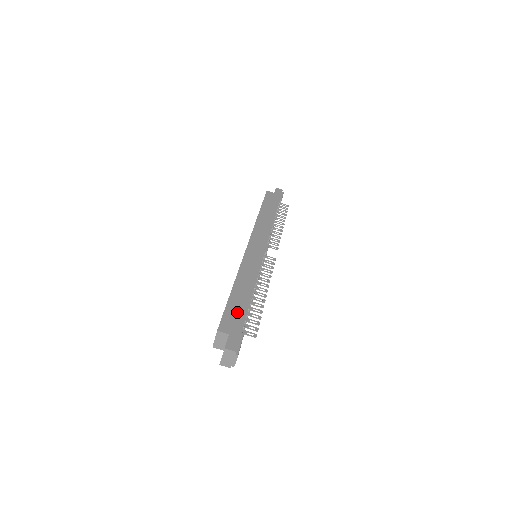
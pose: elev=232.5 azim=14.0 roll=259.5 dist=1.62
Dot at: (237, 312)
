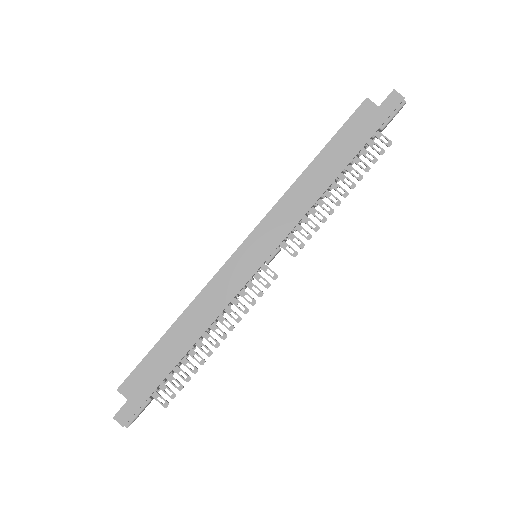
Dot at: (155, 369)
